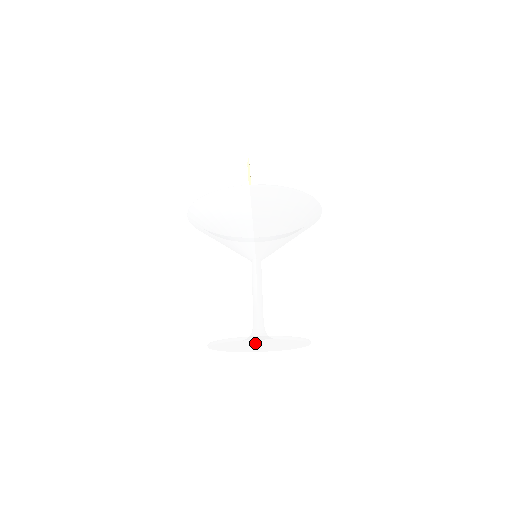
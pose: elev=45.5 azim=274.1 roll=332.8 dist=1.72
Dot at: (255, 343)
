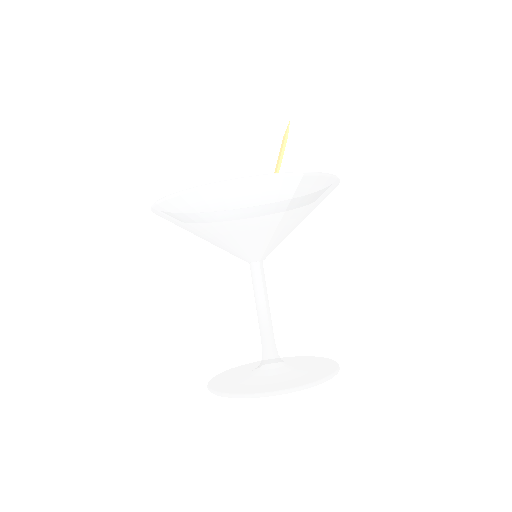
Dot at: occluded
